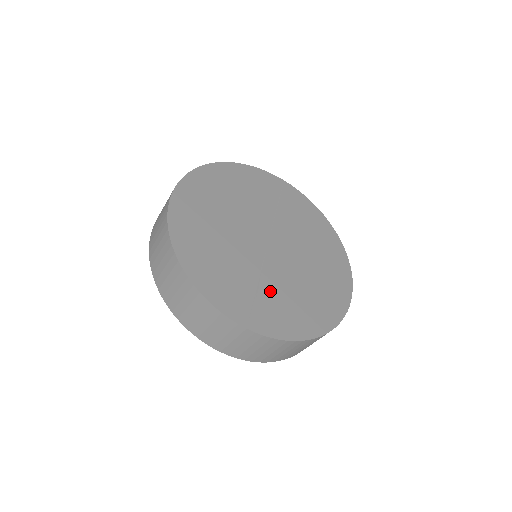
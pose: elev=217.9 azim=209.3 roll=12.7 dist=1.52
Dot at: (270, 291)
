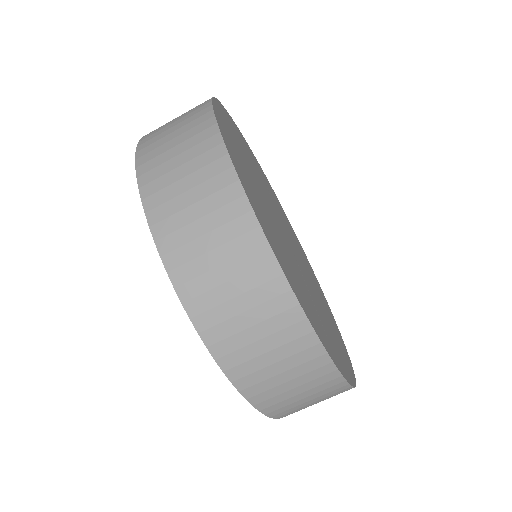
Dot at: (320, 313)
